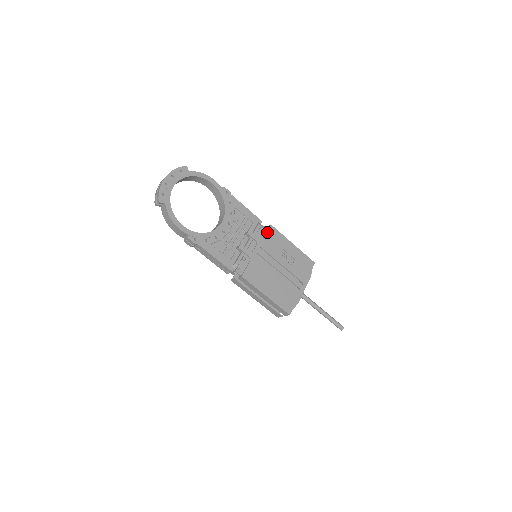
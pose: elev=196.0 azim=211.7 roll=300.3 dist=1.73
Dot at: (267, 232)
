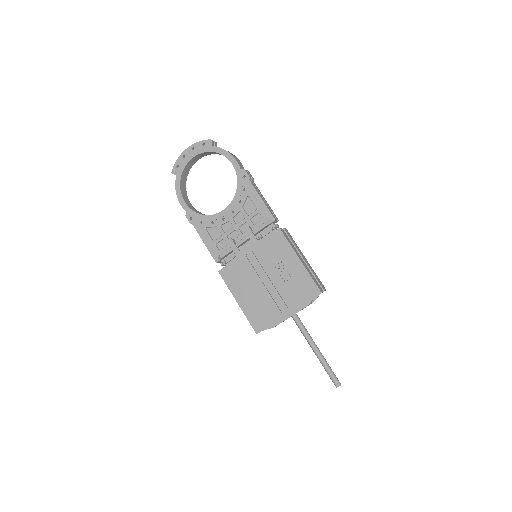
Dot at: (270, 235)
